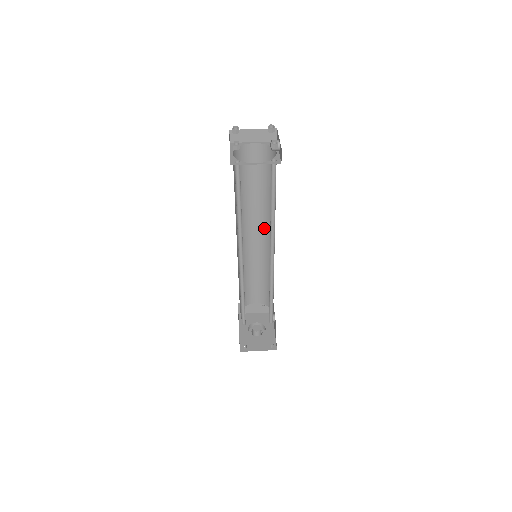
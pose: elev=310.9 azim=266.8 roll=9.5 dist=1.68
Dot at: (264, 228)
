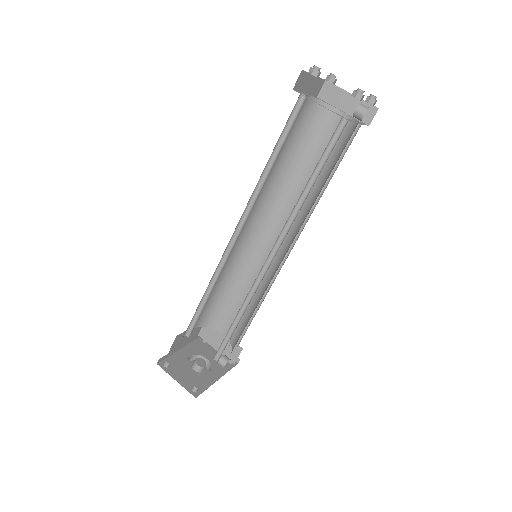
Dot at: (289, 233)
